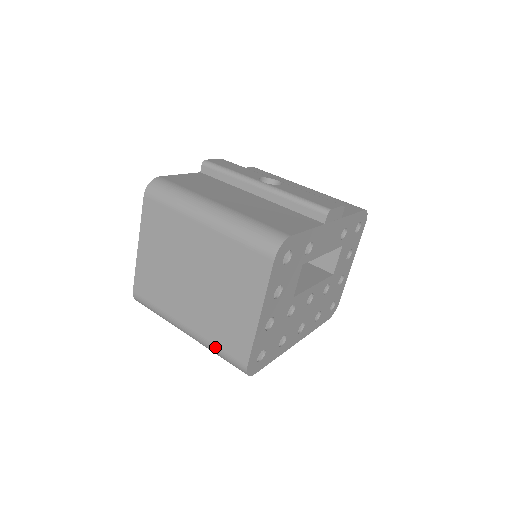
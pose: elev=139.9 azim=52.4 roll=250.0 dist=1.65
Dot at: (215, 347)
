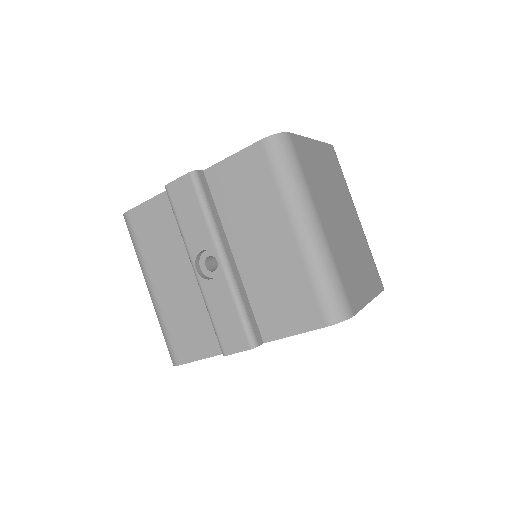
Dot at: occluded
